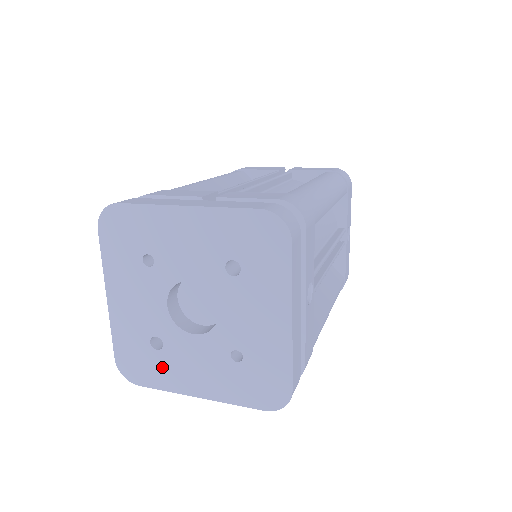
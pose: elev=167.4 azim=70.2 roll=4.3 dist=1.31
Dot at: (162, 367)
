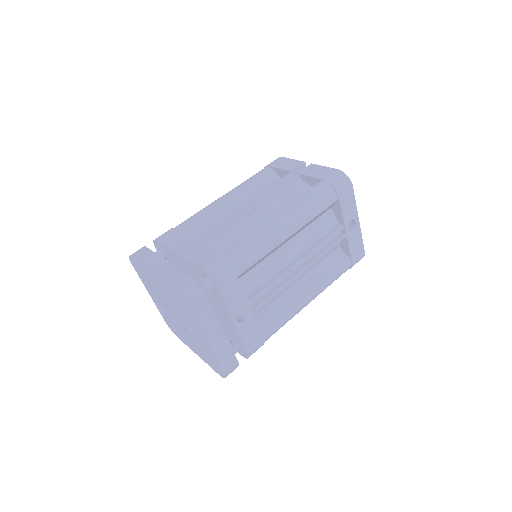
Dot at: (180, 335)
